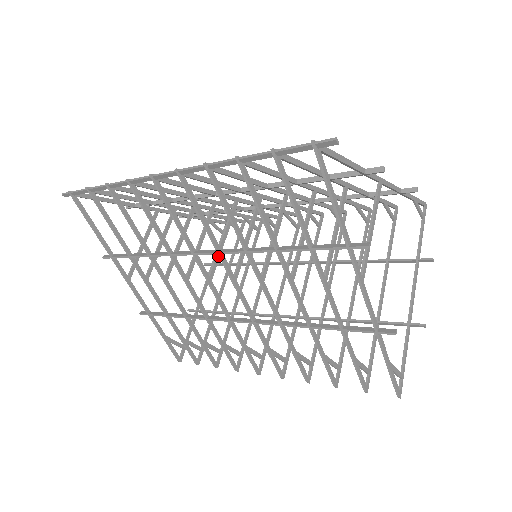
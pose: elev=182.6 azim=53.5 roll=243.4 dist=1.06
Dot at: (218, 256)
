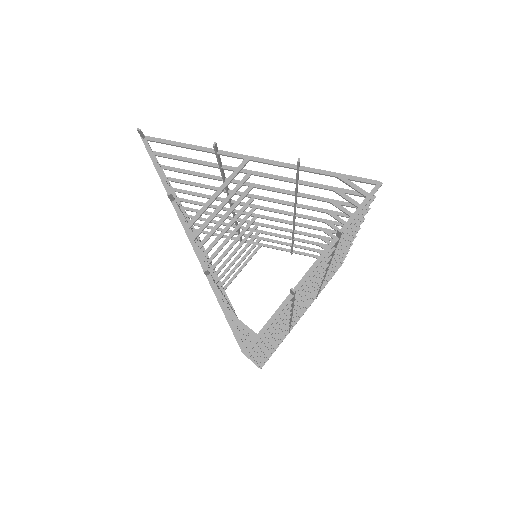
Dot at: (224, 254)
